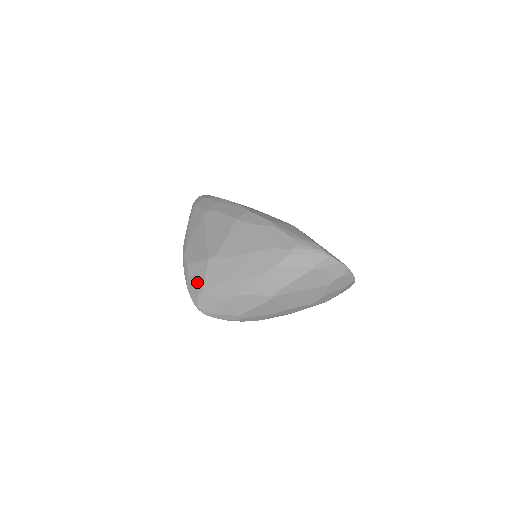
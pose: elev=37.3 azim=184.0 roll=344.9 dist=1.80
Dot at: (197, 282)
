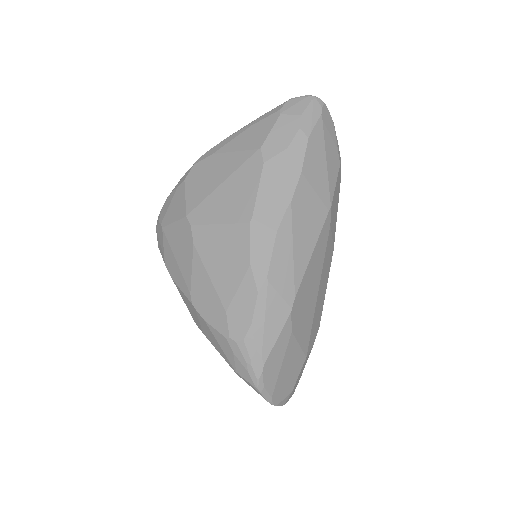
Dot at: (168, 212)
